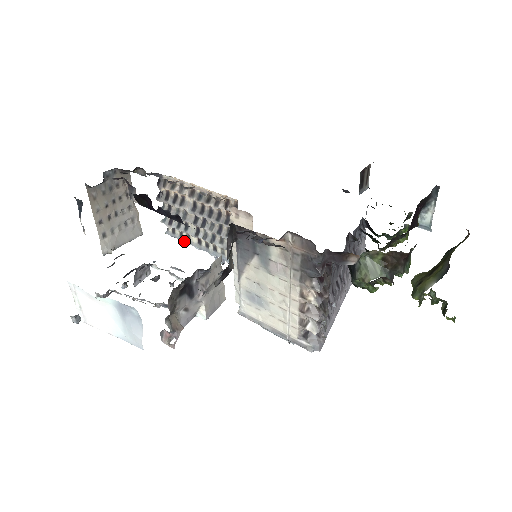
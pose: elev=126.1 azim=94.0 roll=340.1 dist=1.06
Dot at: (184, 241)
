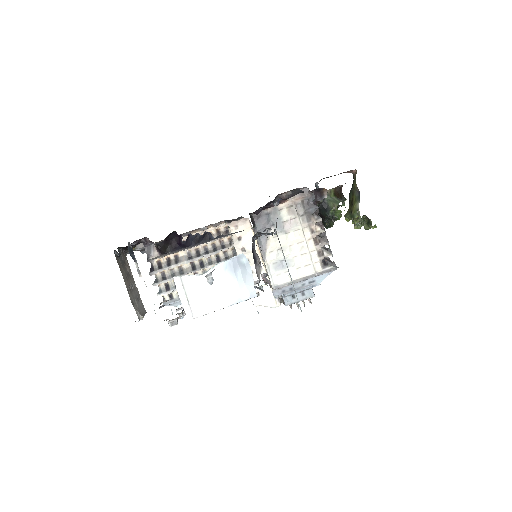
Dot at: occluded
